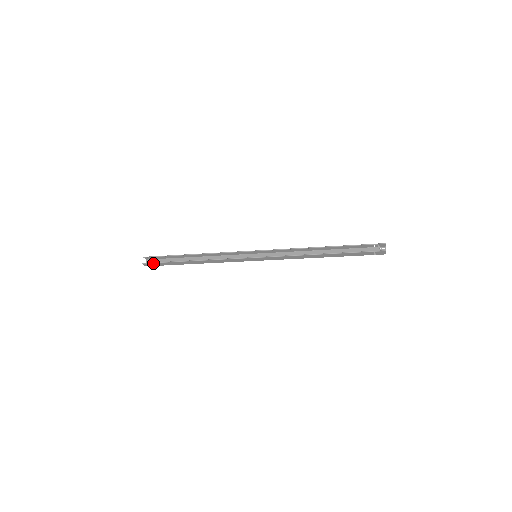
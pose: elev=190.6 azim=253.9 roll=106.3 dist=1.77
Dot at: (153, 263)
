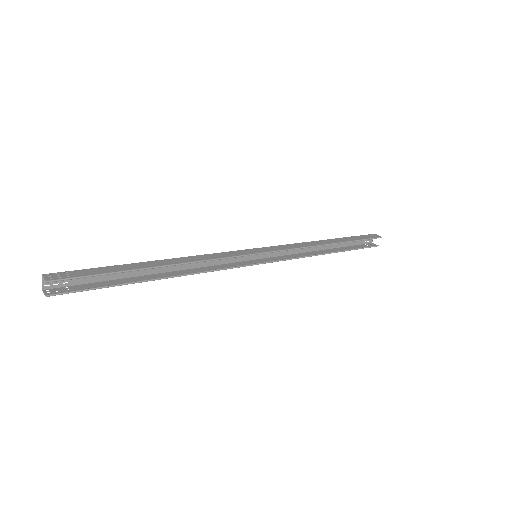
Dot at: (75, 292)
